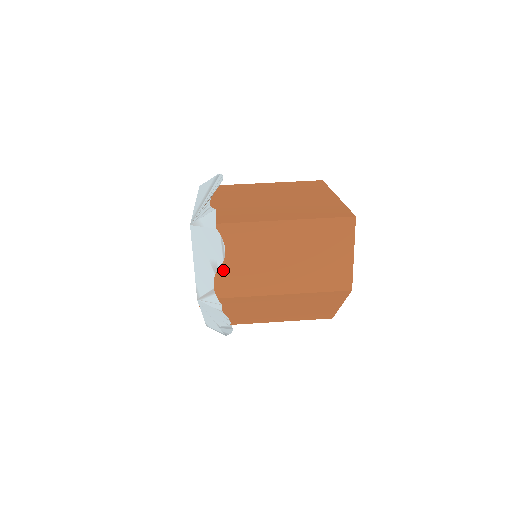
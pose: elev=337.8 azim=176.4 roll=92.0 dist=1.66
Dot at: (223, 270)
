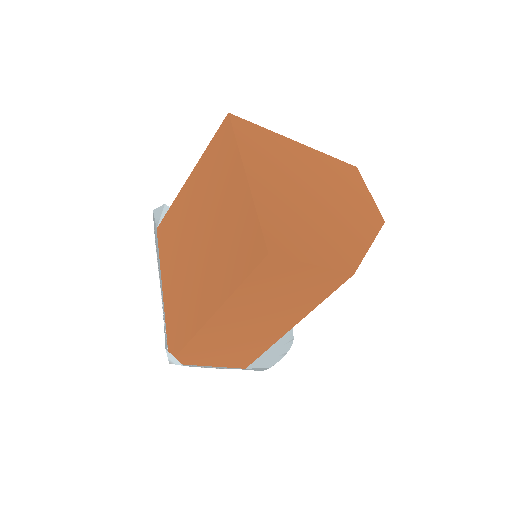
Dot at: (232, 352)
